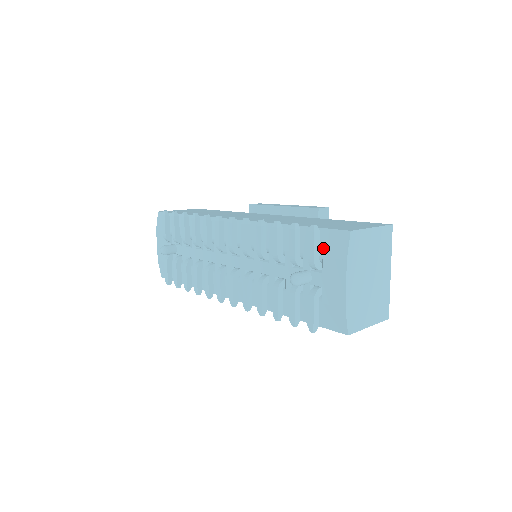
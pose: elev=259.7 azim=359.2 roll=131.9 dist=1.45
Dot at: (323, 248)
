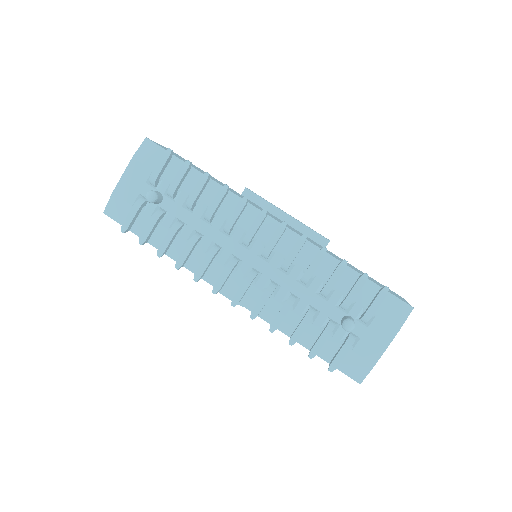
Dot at: (380, 308)
